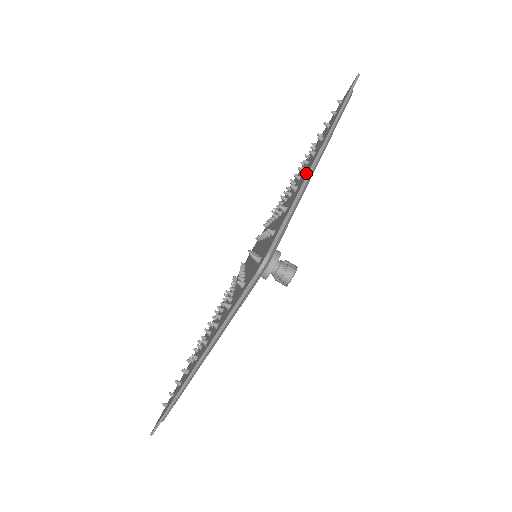
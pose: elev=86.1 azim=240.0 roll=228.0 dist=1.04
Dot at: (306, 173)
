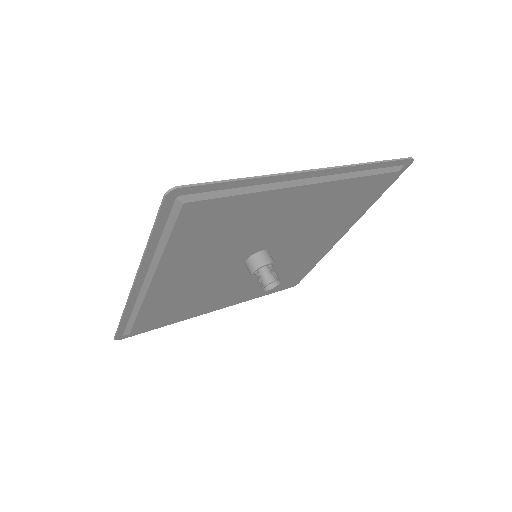
Dot at: (277, 181)
